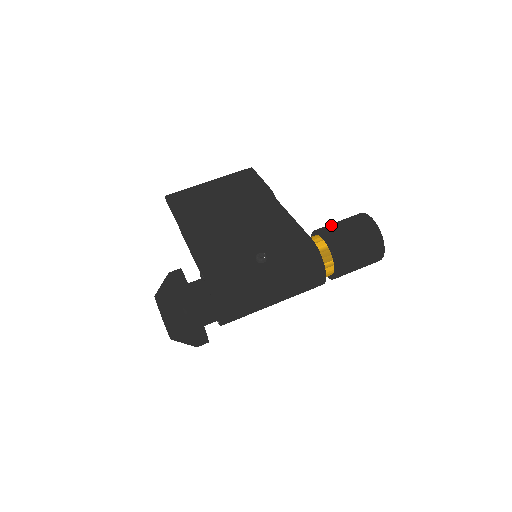
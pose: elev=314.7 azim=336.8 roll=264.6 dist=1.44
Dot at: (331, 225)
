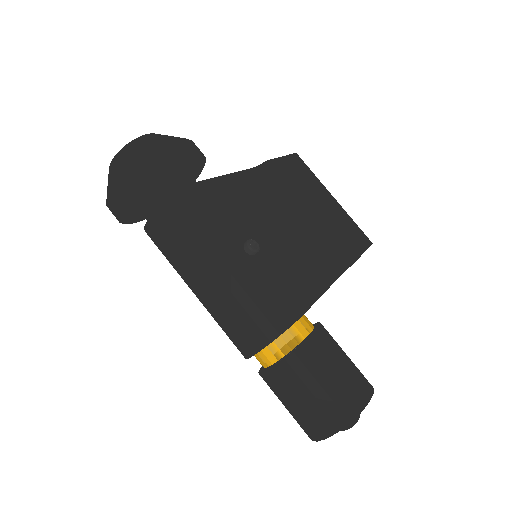
Dot at: occluded
